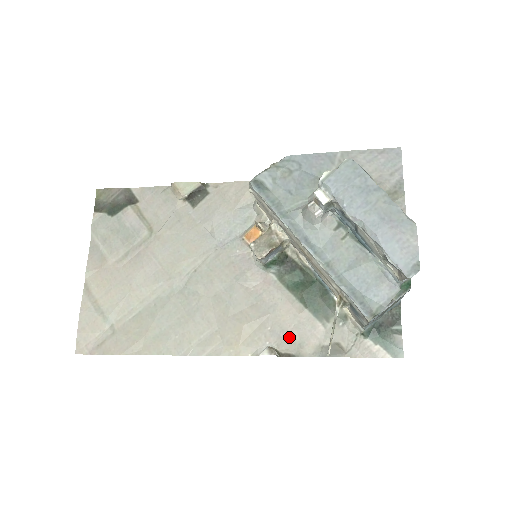
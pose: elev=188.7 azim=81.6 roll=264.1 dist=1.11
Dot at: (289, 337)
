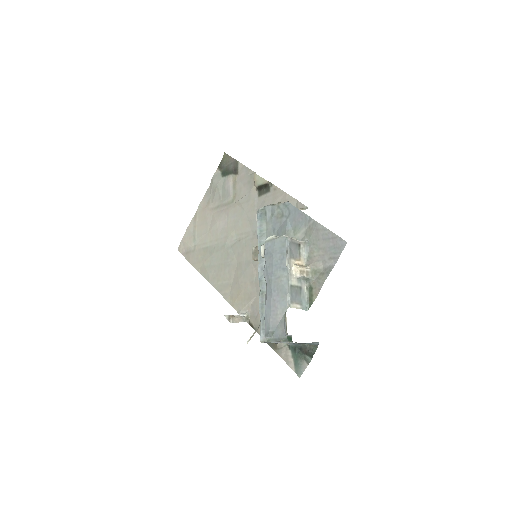
Dot at: (257, 316)
